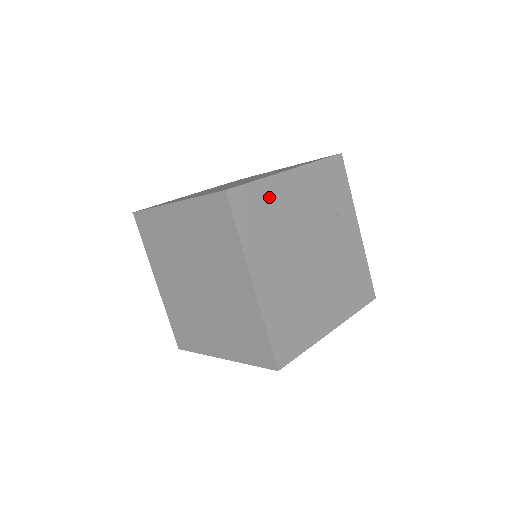
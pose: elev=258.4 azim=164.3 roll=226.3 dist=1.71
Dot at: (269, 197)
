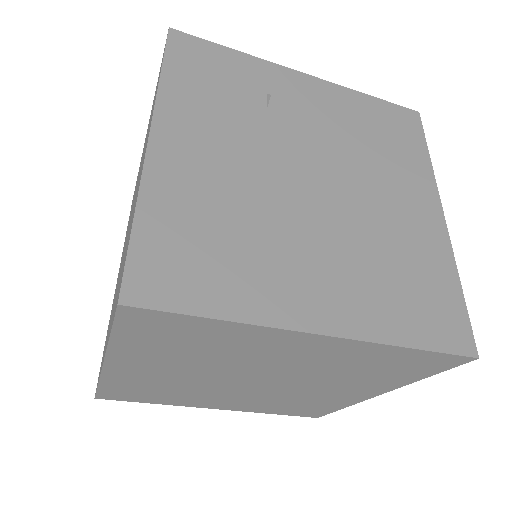
Dot at: (178, 212)
